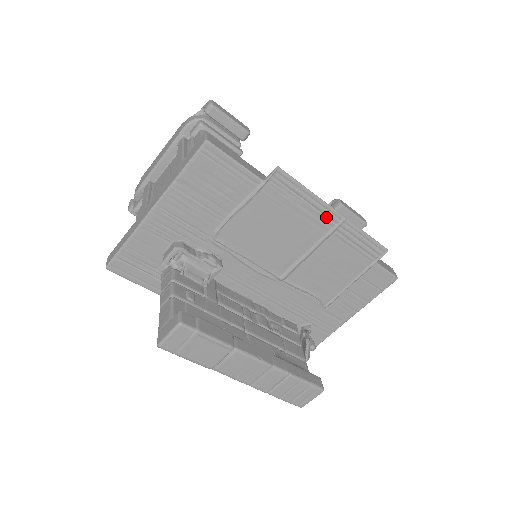
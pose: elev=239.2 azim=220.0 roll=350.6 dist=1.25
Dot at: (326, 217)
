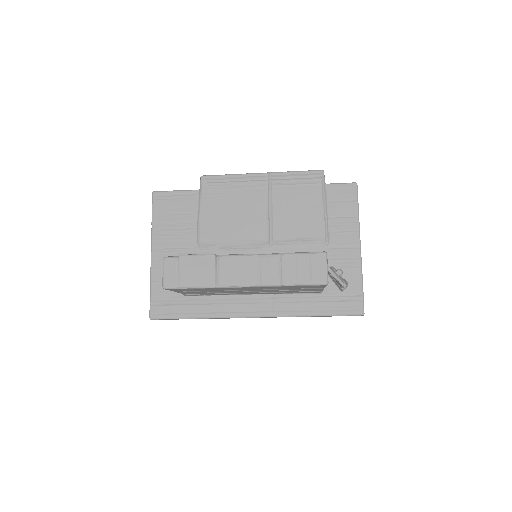
Dot at: (257, 181)
